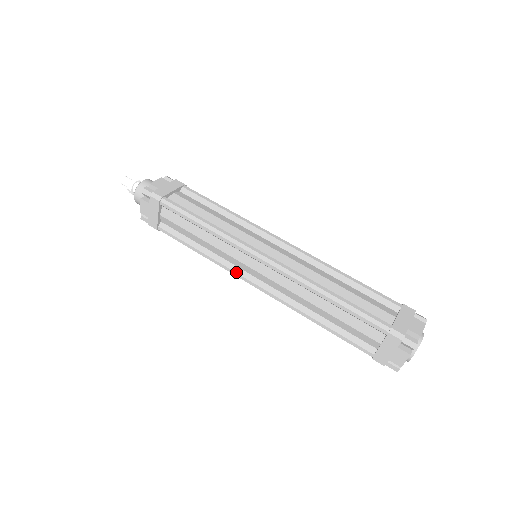
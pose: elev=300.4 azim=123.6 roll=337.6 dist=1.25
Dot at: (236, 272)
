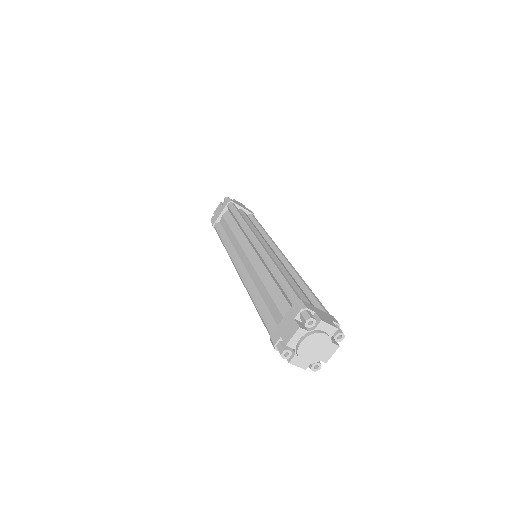
Dot at: (233, 255)
